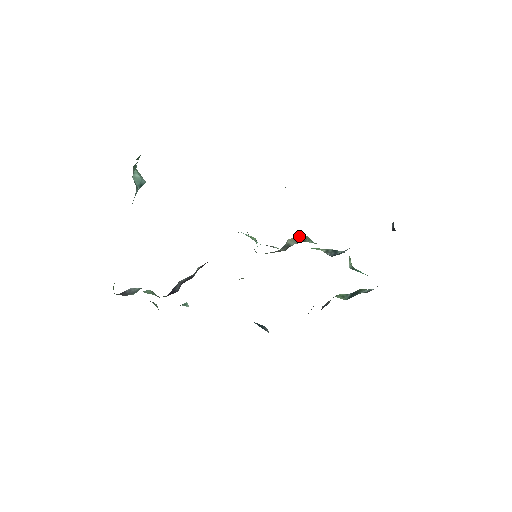
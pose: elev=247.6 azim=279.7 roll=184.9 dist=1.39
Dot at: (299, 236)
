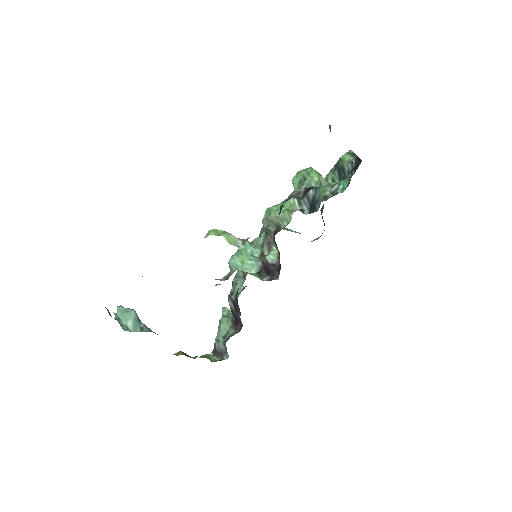
Dot at: (269, 219)
